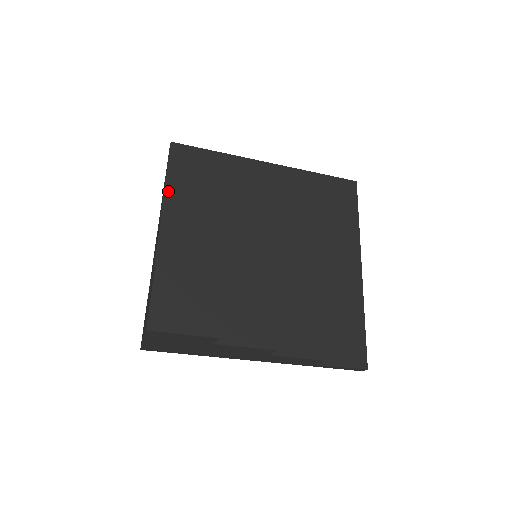
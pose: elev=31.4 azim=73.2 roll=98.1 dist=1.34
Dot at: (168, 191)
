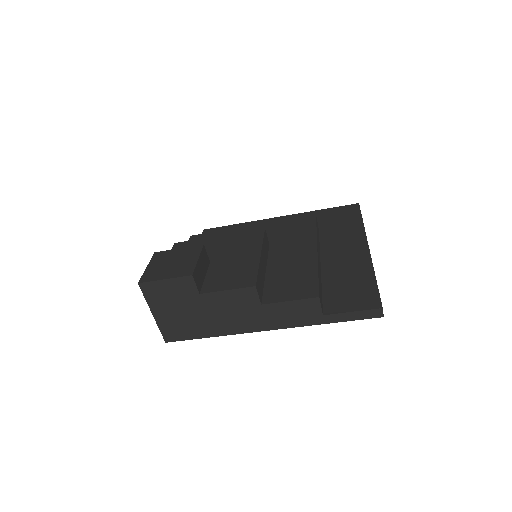
Dot at: occluded
